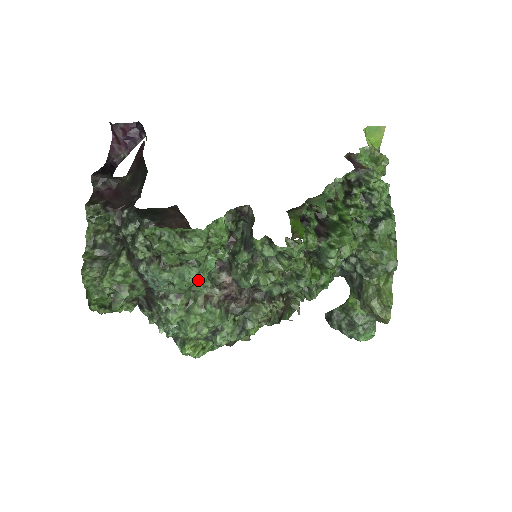
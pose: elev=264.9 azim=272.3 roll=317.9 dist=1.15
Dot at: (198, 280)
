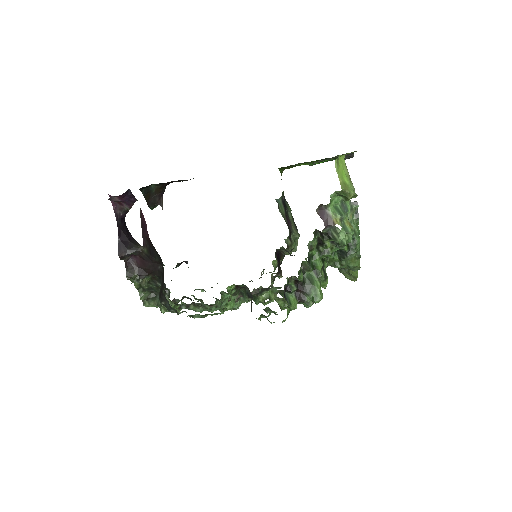
Dot at: occluded
